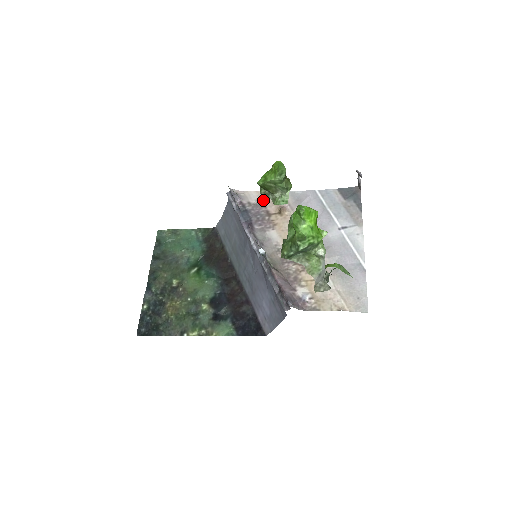
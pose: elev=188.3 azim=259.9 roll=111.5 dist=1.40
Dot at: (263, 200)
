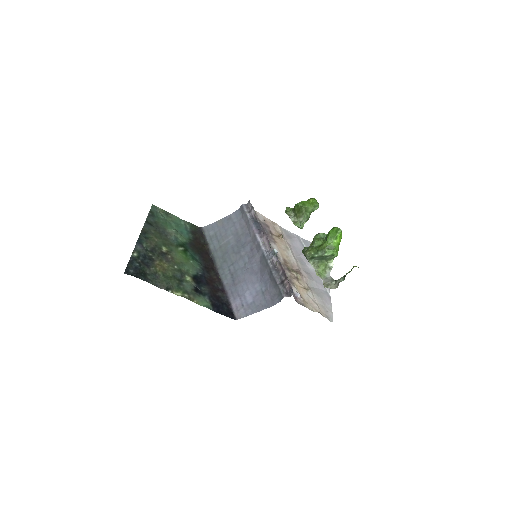
Dot at: (267, 223)
